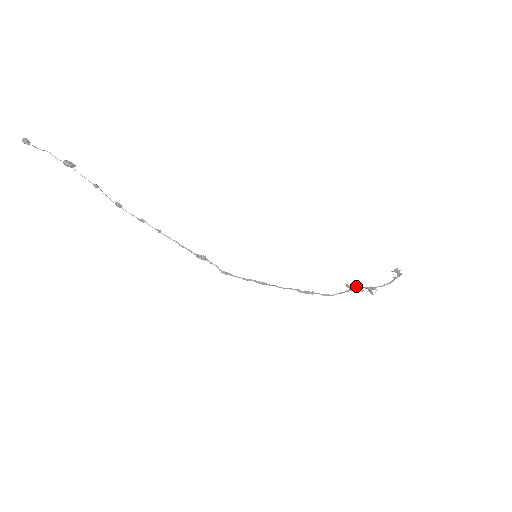
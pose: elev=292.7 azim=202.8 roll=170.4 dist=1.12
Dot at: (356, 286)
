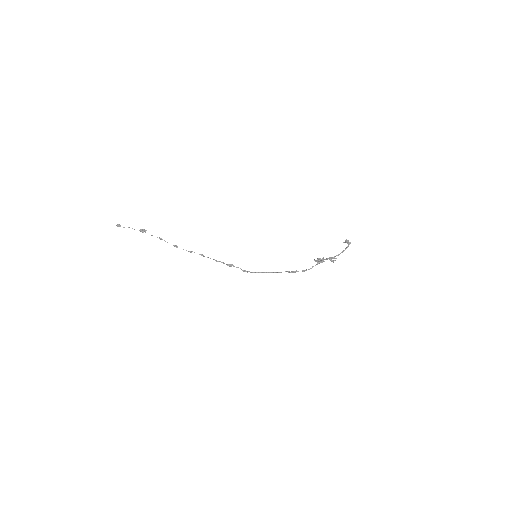
Dot at: (319, 260)
